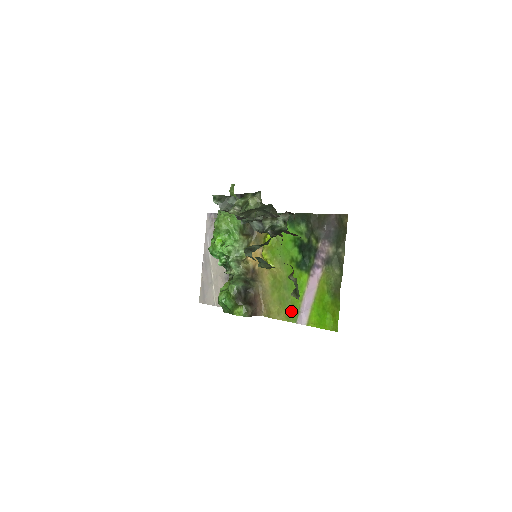
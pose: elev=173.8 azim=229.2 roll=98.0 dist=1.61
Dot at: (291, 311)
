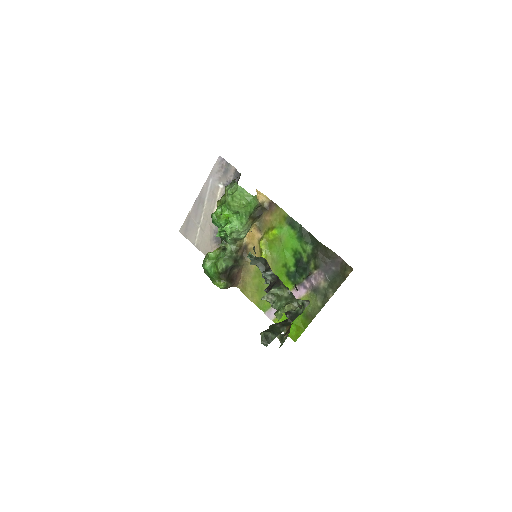
Dot at: (264, 302)
